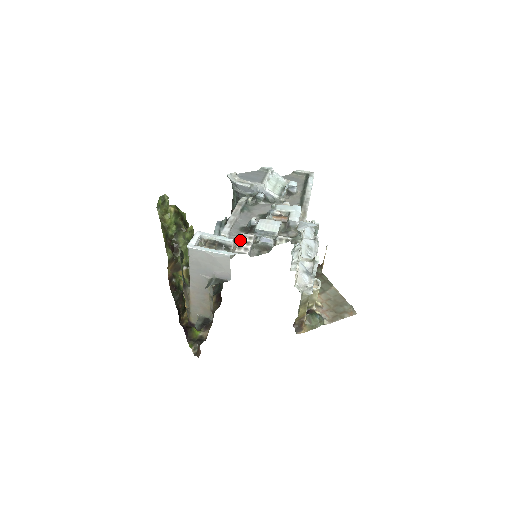
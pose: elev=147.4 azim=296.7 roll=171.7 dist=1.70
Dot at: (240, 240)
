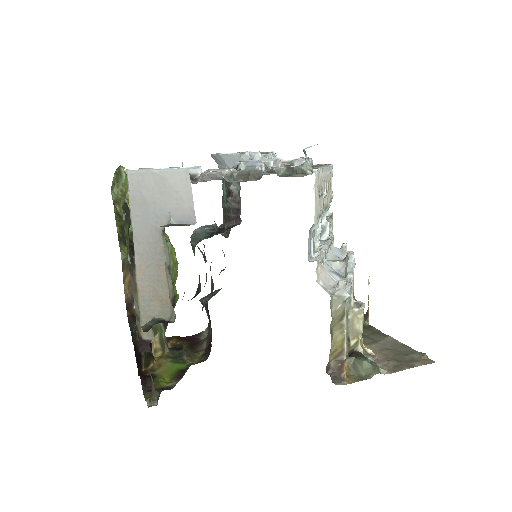
Dot at: occluded
